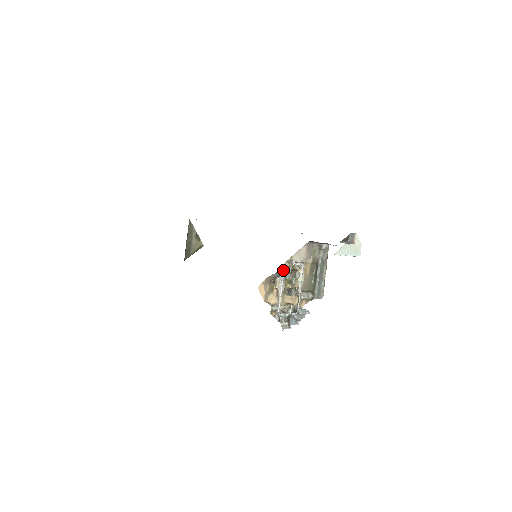
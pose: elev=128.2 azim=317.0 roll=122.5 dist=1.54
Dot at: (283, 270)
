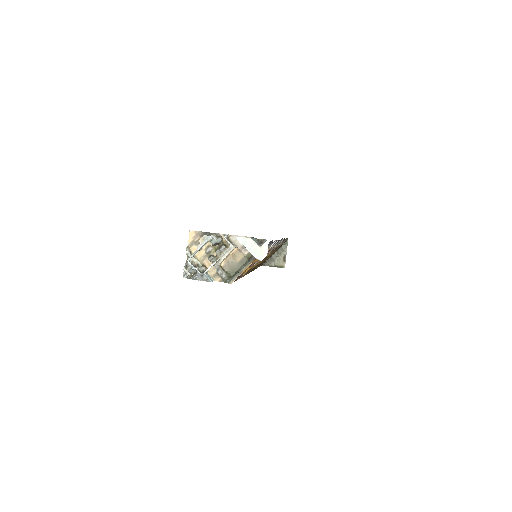
Dot at: (214, 235)
